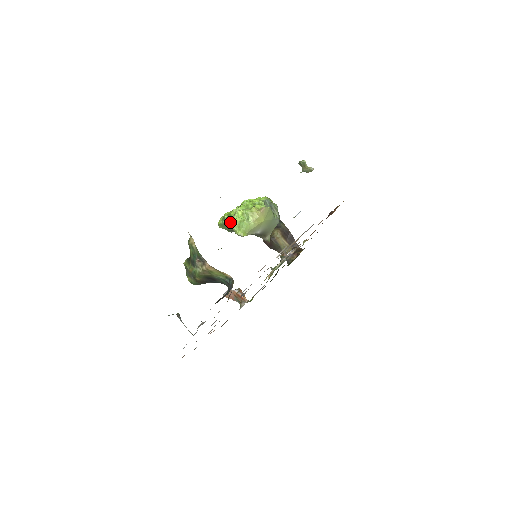
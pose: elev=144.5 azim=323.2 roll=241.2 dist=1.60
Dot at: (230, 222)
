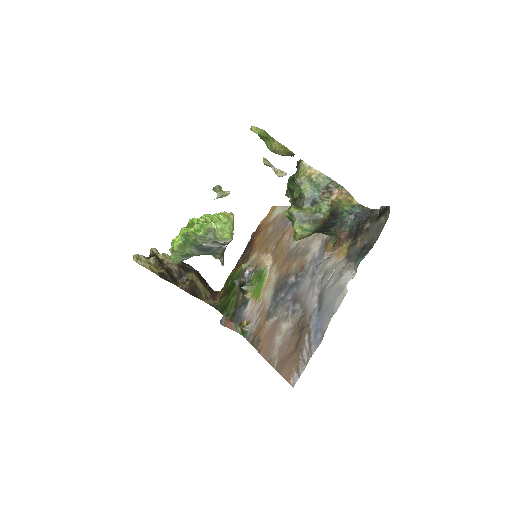
Dot at: (209, 229)
